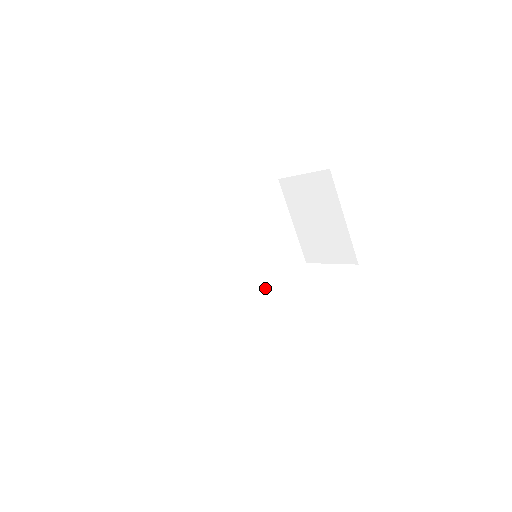
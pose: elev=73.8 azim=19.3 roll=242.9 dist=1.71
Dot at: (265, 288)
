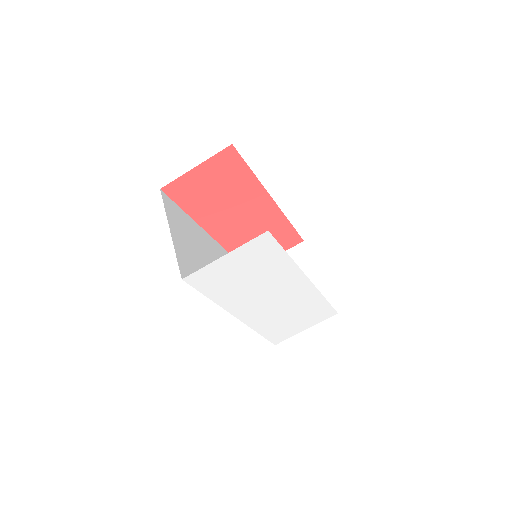
Dot at: (247, 325)
